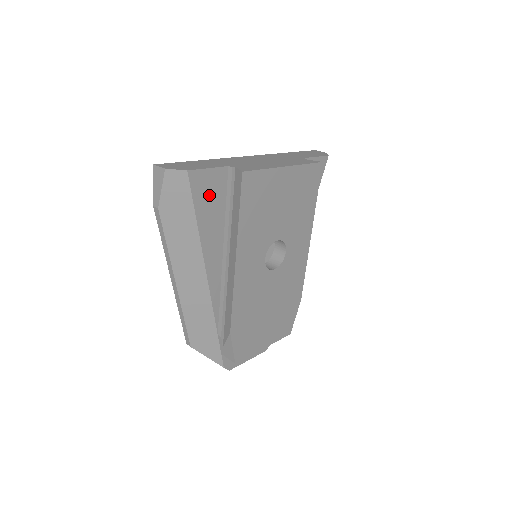
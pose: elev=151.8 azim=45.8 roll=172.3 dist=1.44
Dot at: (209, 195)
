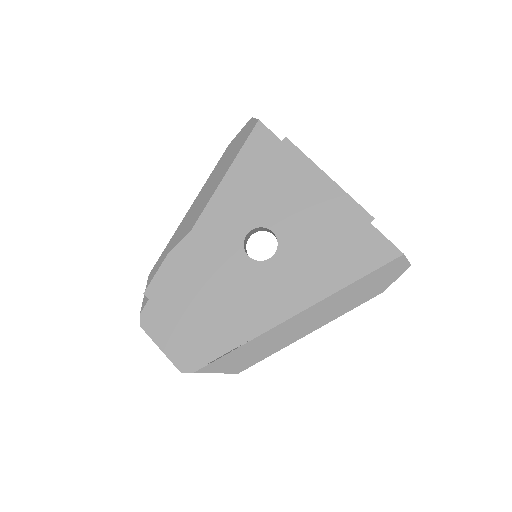
Dot at: (259, 152)
